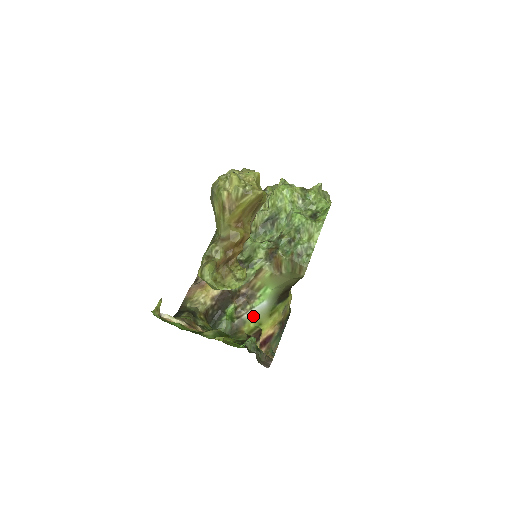
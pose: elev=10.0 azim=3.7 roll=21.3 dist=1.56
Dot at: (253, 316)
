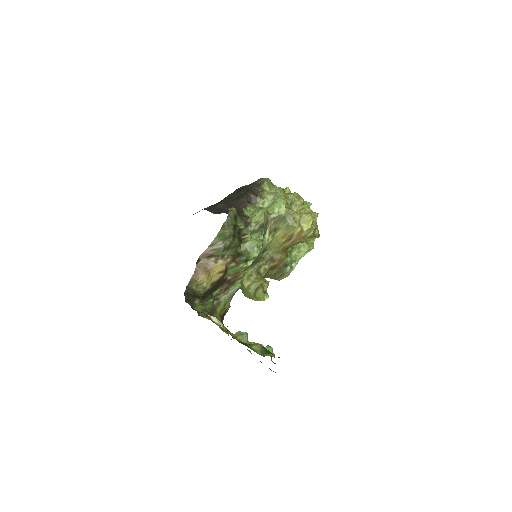
Dot at: (225, 298)
